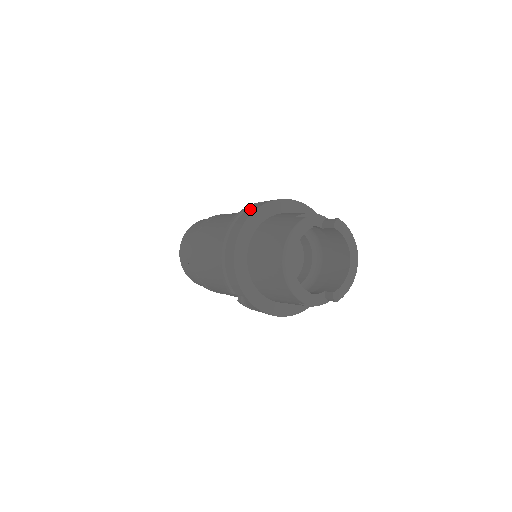
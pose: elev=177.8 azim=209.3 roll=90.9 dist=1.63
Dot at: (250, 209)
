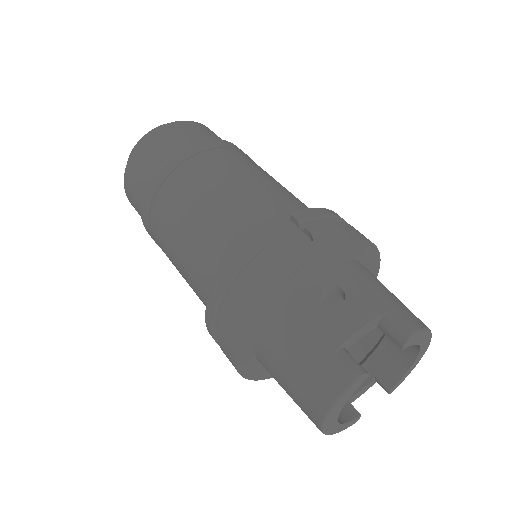
Dot at: (245, 290)
